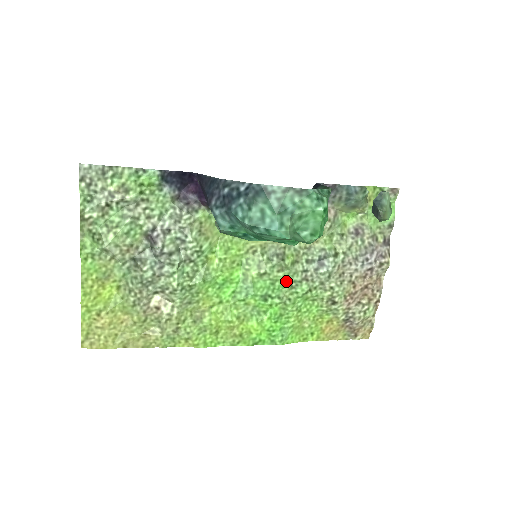
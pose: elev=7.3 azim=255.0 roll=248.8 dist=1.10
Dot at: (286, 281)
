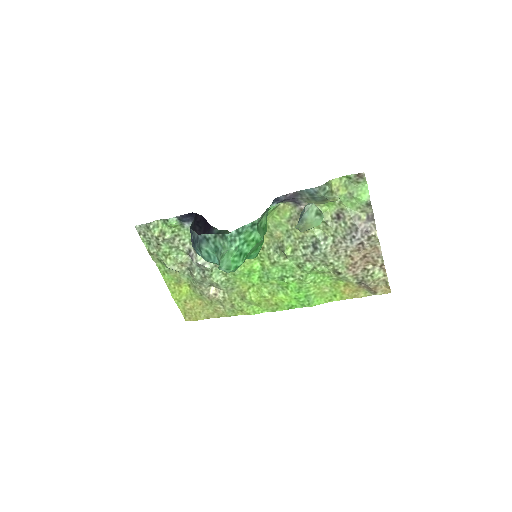
Dot at: (294, 264)
